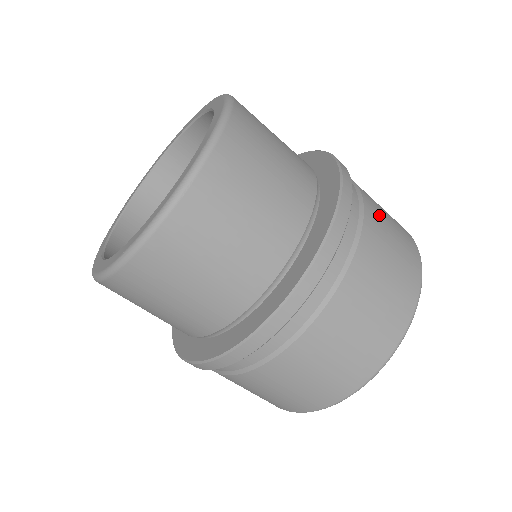
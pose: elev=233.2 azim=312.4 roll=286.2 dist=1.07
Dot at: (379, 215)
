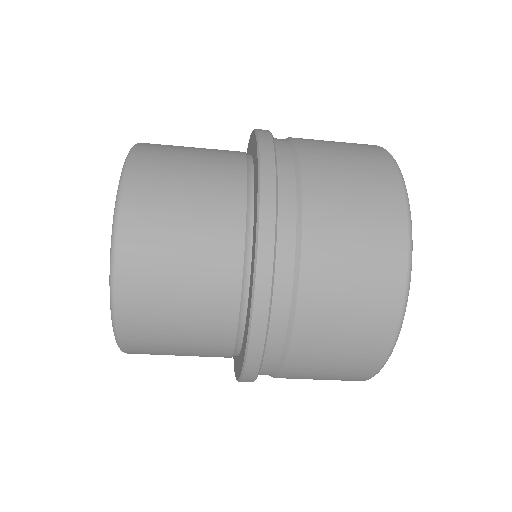
Dot at: (331, 223)
